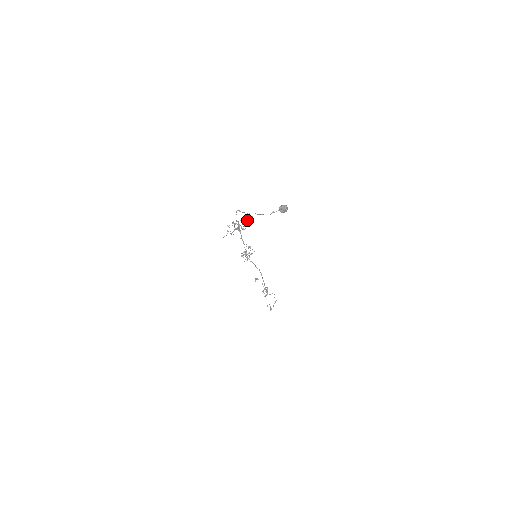
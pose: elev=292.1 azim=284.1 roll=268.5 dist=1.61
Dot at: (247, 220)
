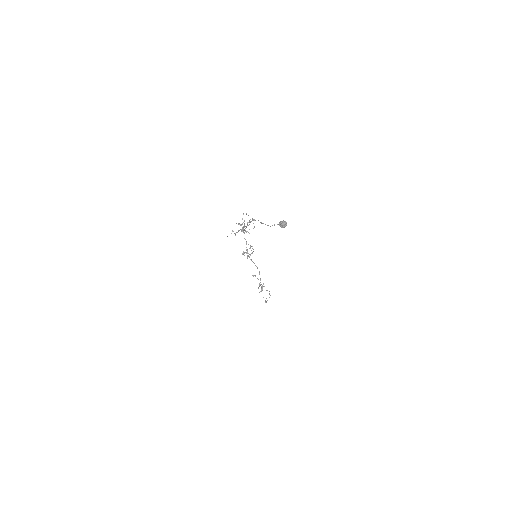
Dot at: occluded
